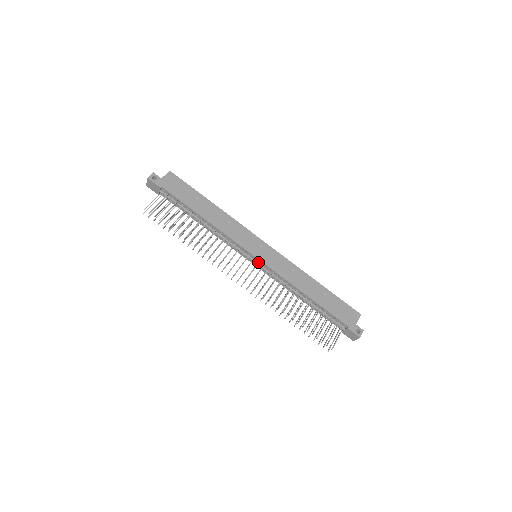
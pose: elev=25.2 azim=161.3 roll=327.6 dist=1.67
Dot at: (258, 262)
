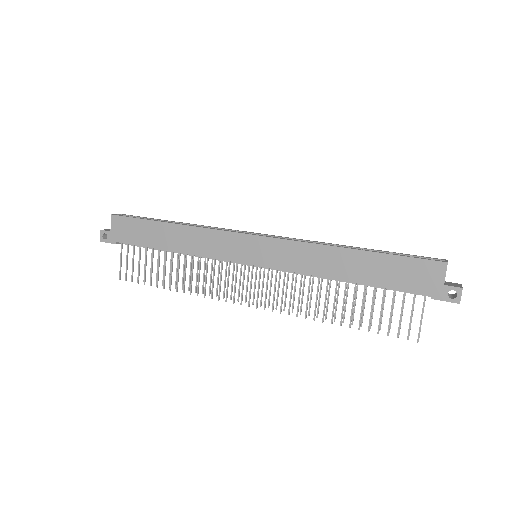
Dot at: (259, 267)
